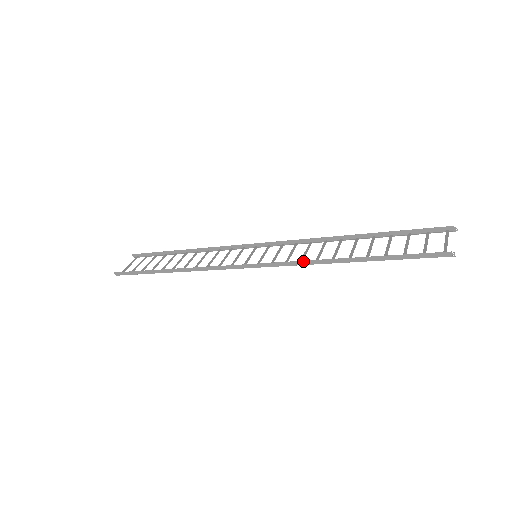
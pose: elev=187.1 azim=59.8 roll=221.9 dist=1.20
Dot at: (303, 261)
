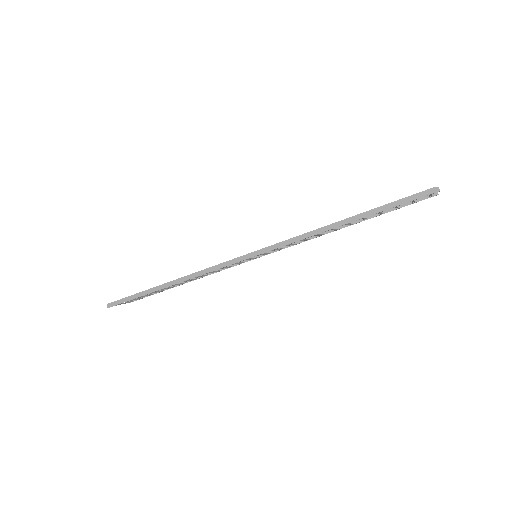
Dot at: (302, 235)
